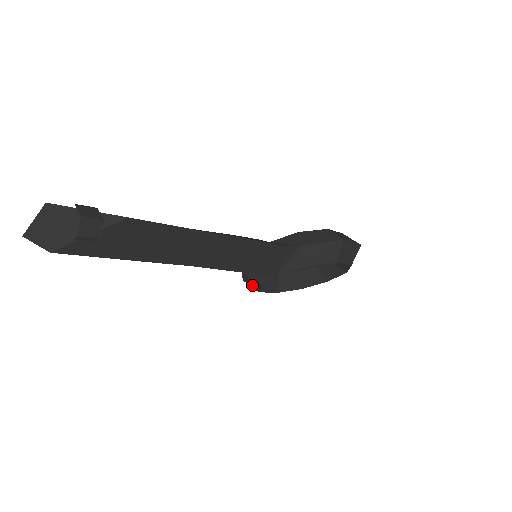
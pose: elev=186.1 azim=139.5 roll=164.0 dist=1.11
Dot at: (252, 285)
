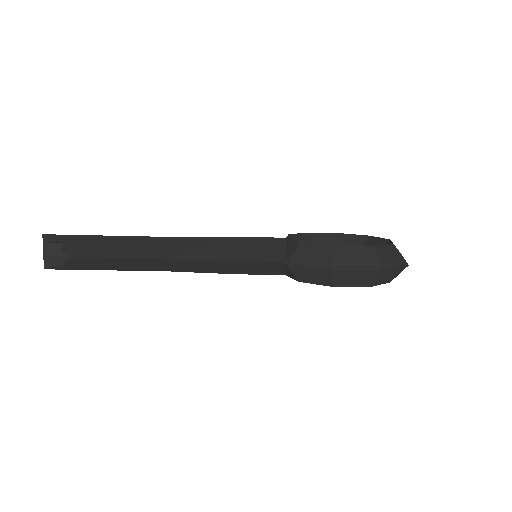
Dot at: occluded
